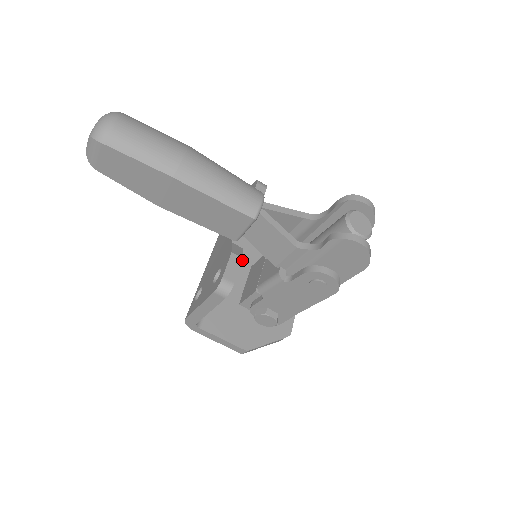
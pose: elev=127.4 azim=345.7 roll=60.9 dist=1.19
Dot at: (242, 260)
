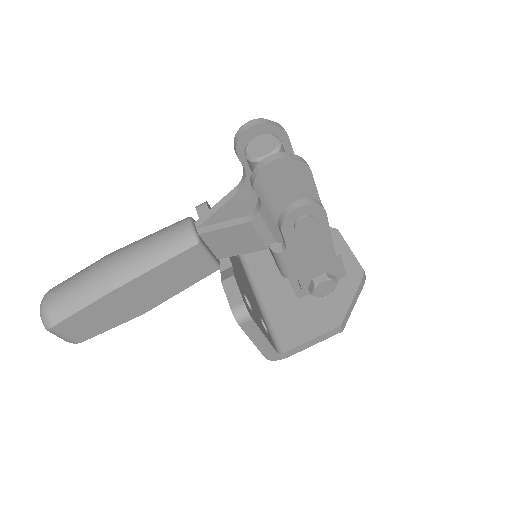
Dot at: (268, 265)
